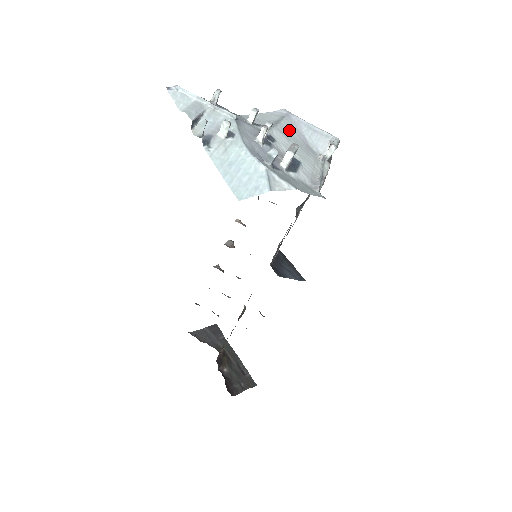
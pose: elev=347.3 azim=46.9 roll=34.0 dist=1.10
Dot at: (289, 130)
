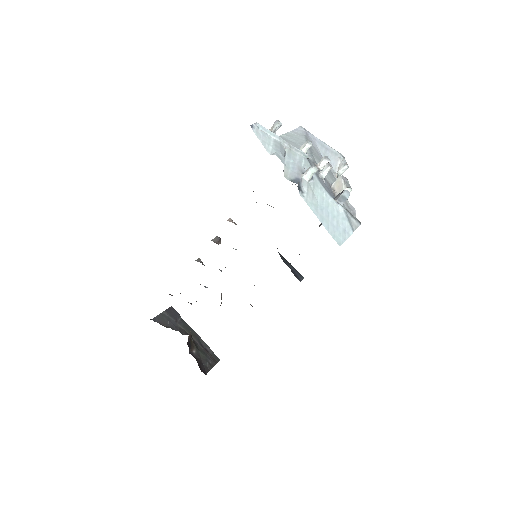
Dot at: (315, 151)
